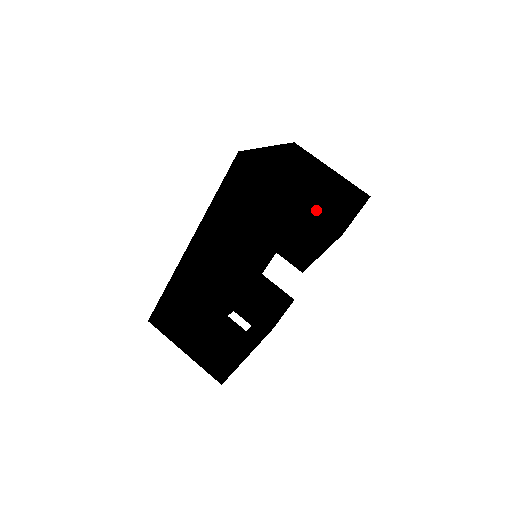
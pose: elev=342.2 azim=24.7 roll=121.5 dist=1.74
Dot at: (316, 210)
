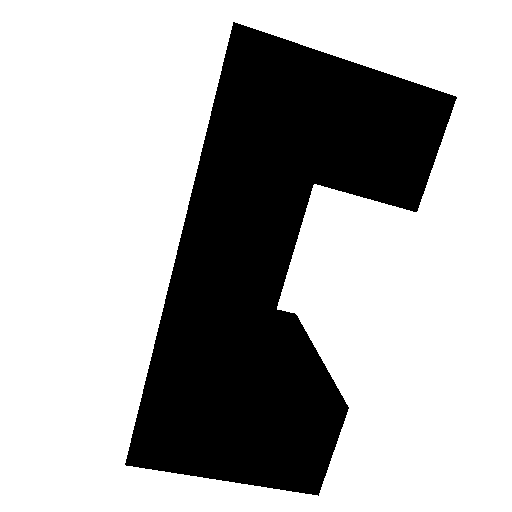
Dot at: (415, 85)
